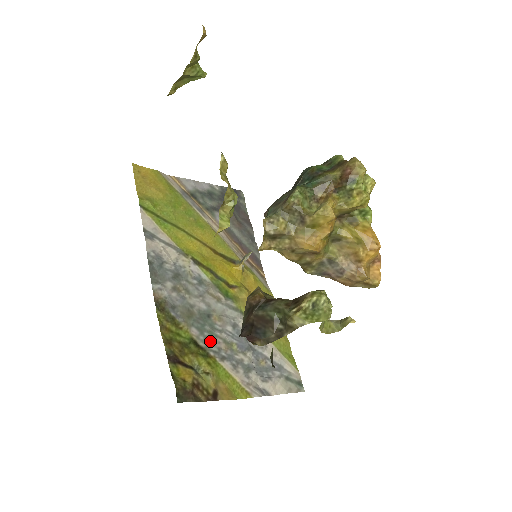
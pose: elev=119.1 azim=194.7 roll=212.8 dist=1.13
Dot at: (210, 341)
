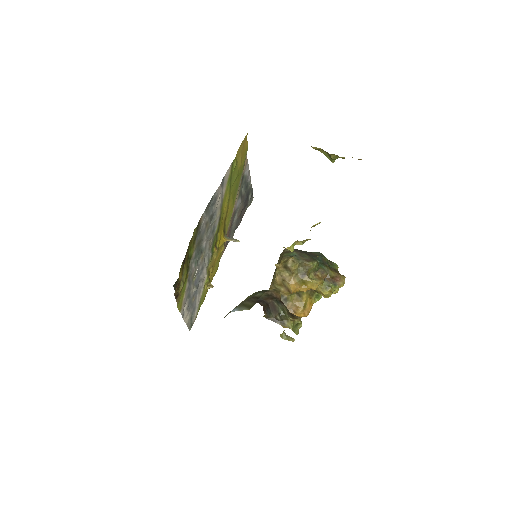
Dot at: (193, 266)
